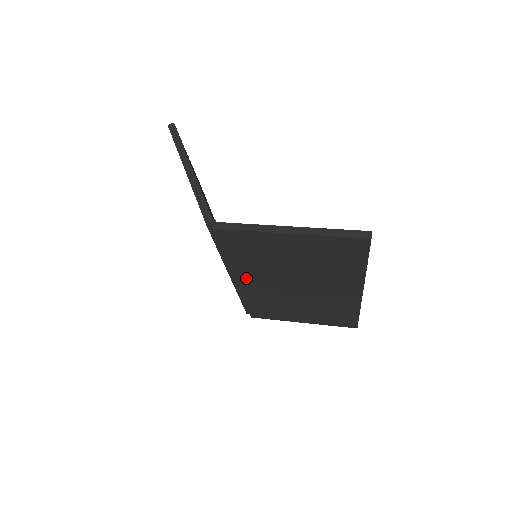
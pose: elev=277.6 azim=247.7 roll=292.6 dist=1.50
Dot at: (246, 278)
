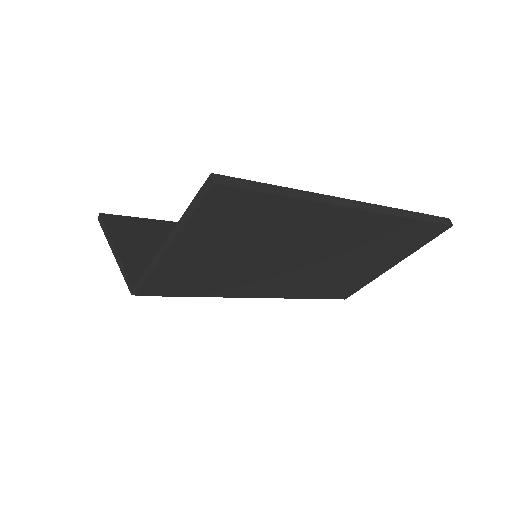
Dot at: (253, 290)
